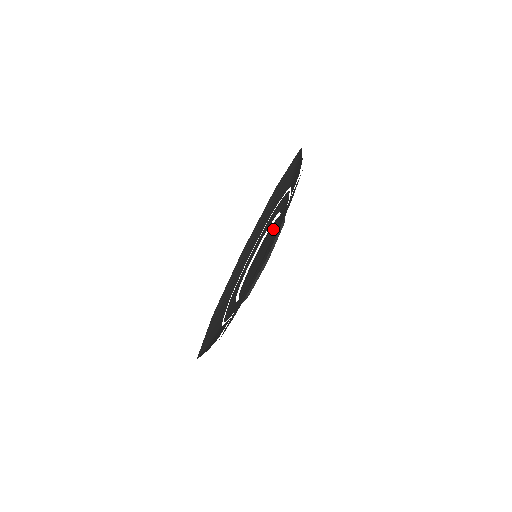
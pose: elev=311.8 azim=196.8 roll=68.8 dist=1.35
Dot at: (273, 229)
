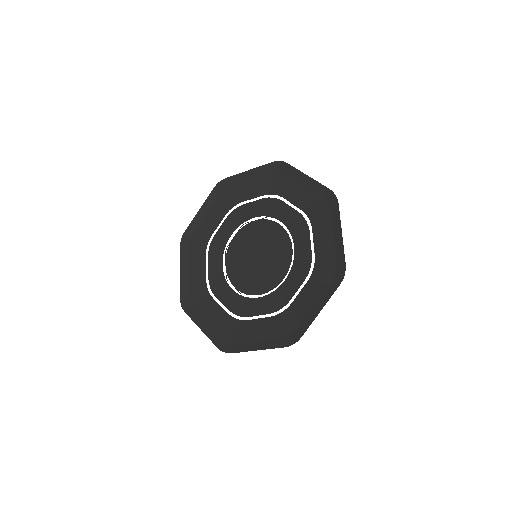
Dot at: (280, 245)
